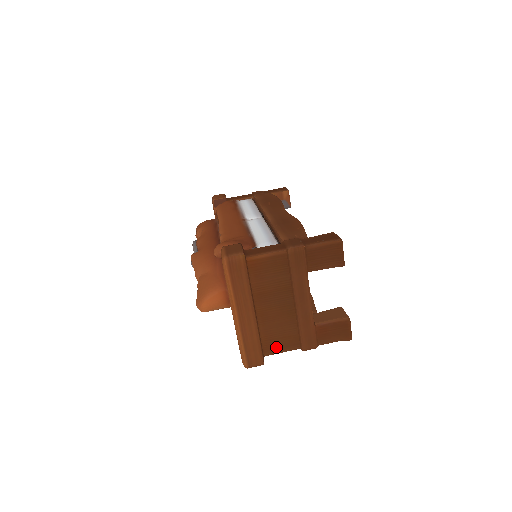
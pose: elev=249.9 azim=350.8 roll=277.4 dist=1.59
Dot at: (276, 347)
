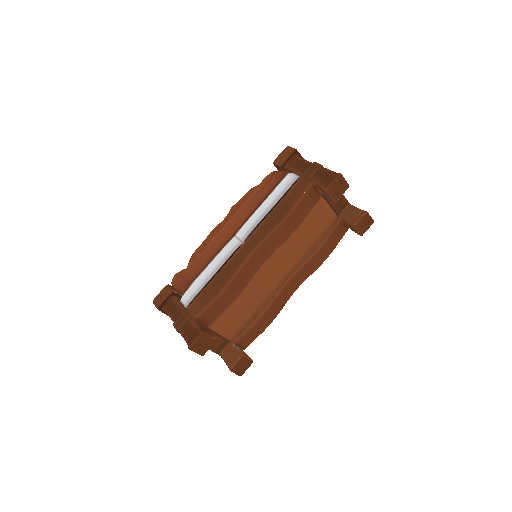
Dot at: occluded
